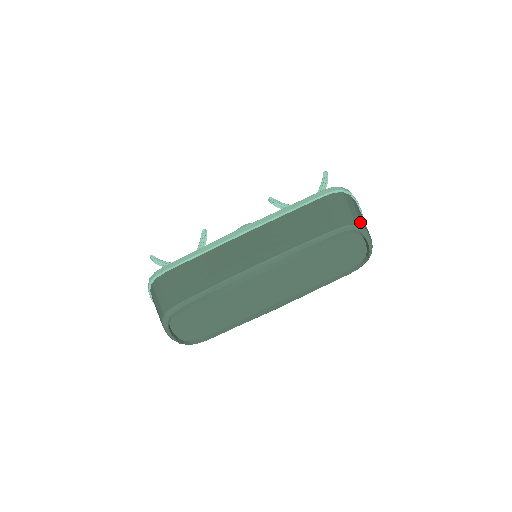
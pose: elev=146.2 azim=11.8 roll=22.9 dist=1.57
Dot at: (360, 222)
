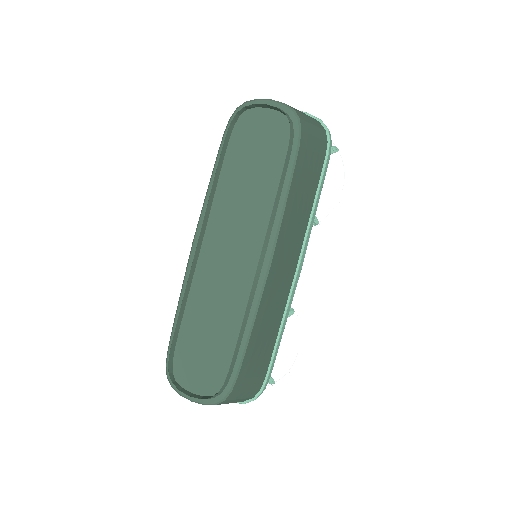
Dot at: occluded
